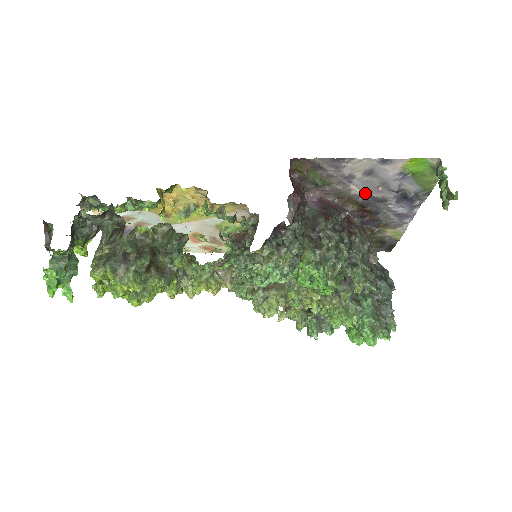
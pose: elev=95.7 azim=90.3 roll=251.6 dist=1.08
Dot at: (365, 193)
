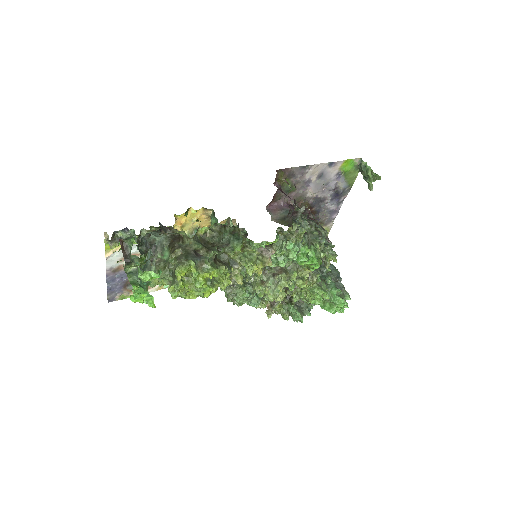
Dot at: (314, 195)
